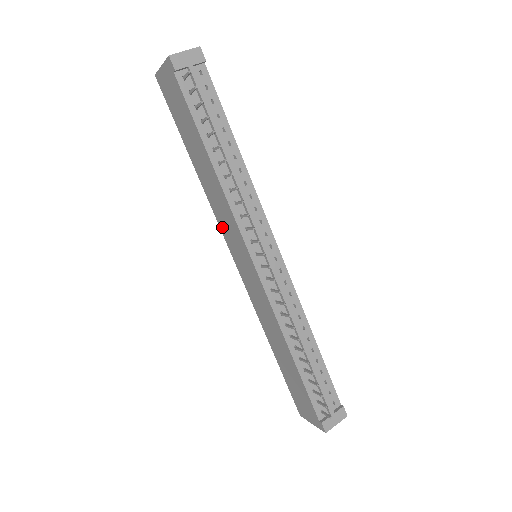
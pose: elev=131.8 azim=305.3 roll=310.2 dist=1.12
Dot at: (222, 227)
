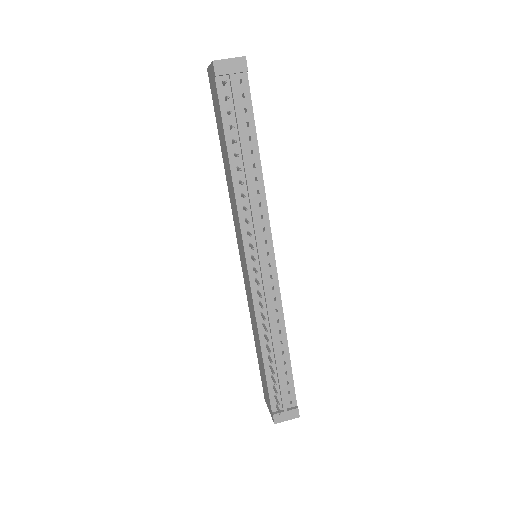
Dot at: (234, 221)
